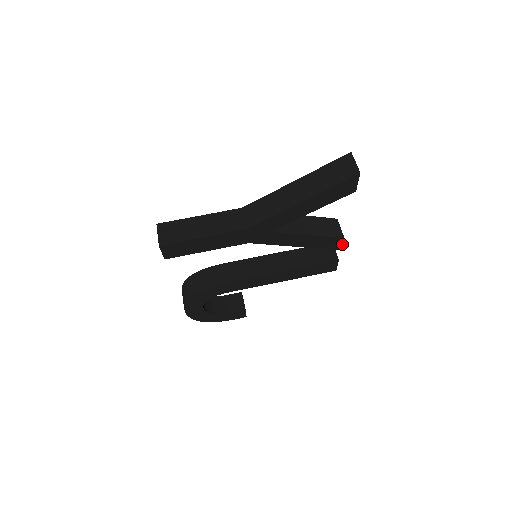
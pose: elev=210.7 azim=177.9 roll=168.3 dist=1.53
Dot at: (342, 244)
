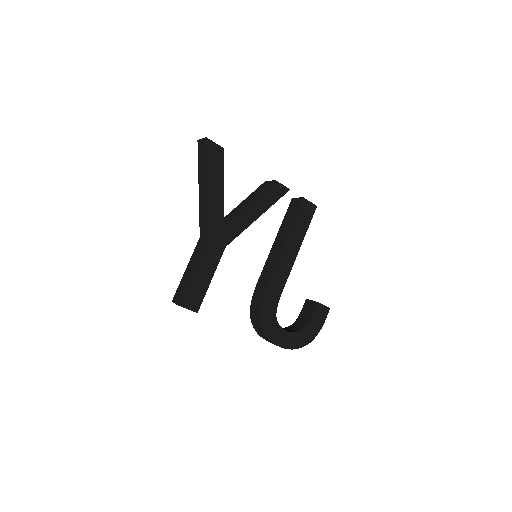
Dot at: (283, 185)
